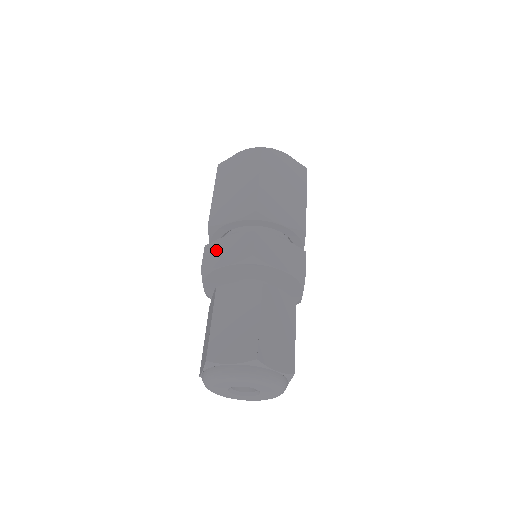
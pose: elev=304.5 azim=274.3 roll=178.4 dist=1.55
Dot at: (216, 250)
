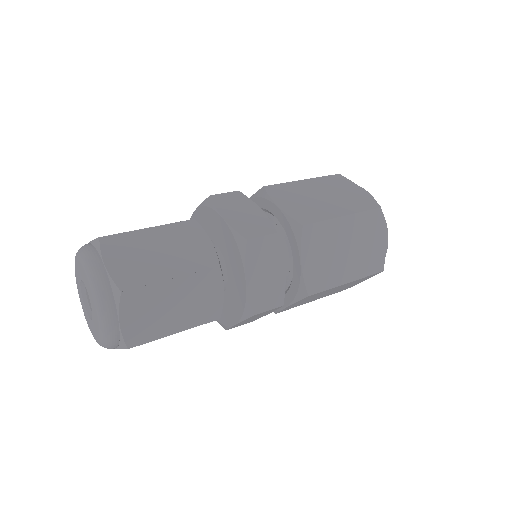
Dot at: occluded
